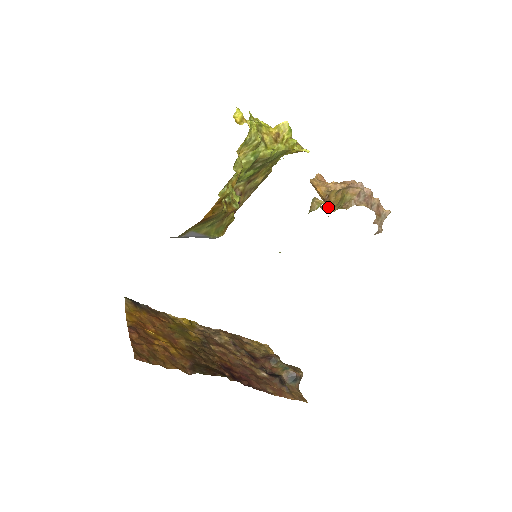
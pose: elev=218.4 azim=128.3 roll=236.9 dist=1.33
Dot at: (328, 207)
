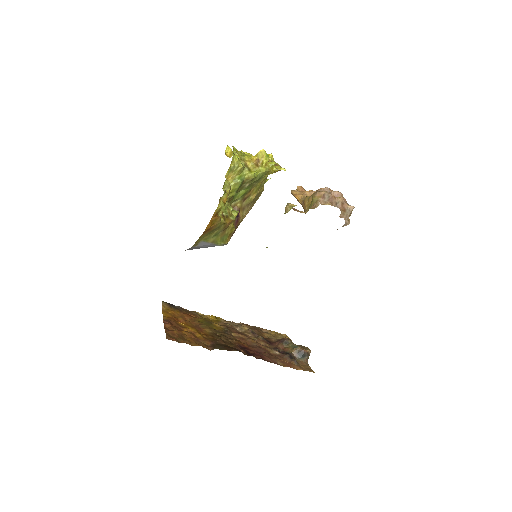
Dot at: (304, 210)
